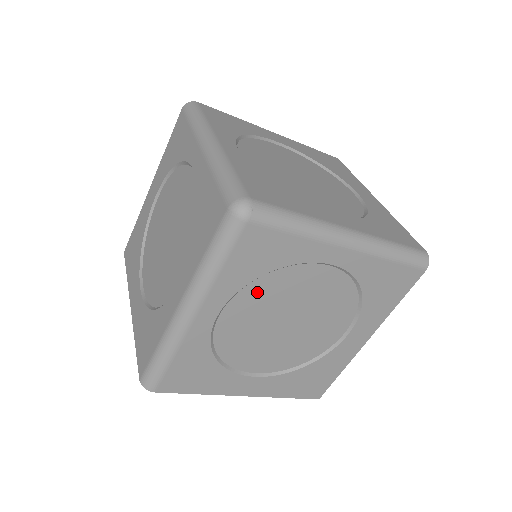
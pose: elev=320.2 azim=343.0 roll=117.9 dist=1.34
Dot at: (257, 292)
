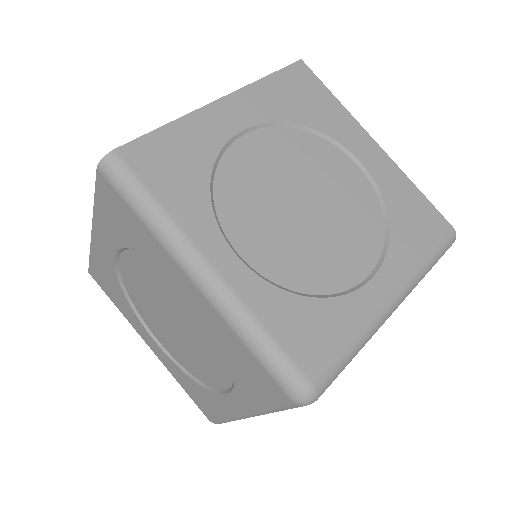
Dot at: occluded
